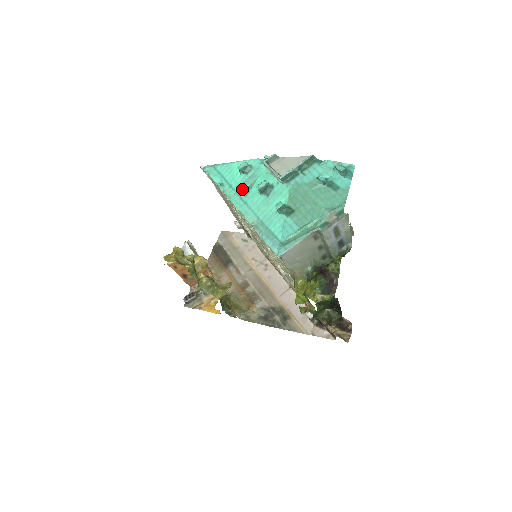
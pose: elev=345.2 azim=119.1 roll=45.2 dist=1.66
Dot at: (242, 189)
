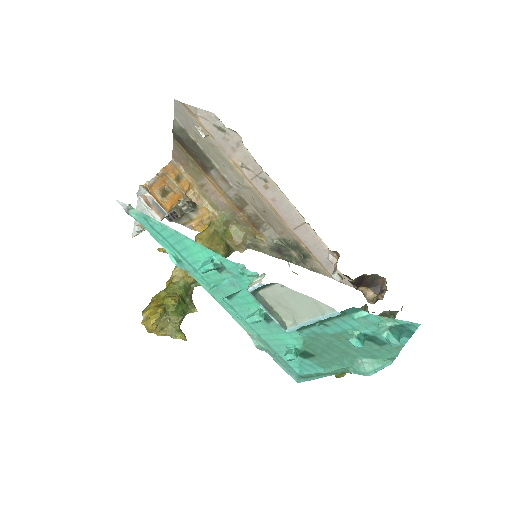
Dot at: (220, 299)
